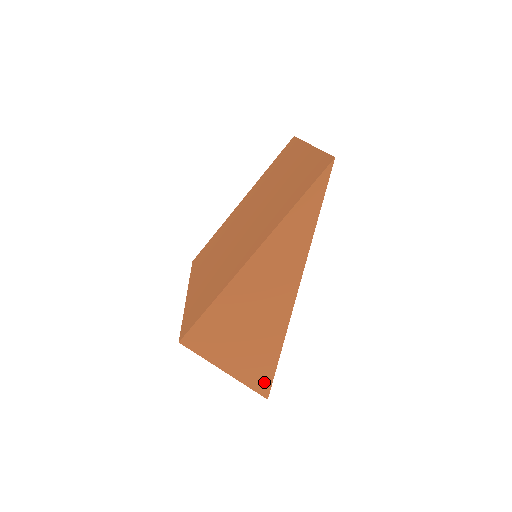
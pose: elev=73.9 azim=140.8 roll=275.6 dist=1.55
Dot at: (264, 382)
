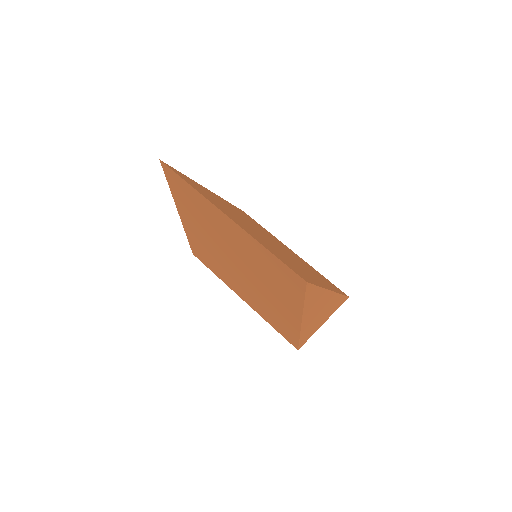
Dot at: (343, 301)
